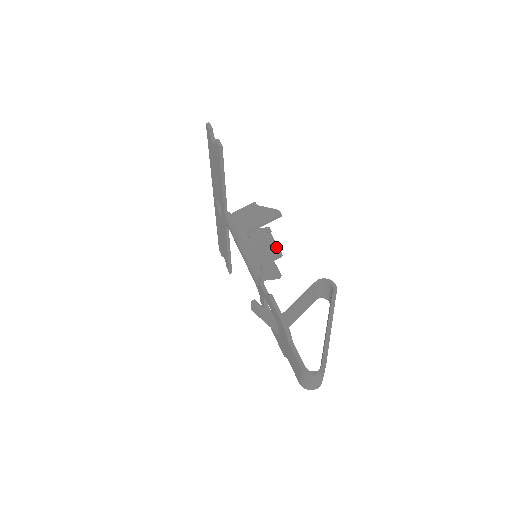
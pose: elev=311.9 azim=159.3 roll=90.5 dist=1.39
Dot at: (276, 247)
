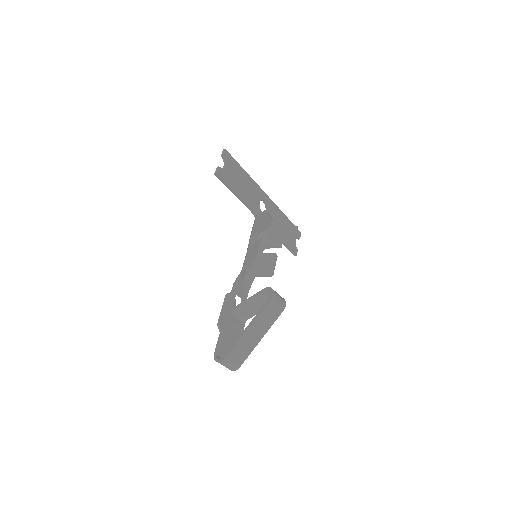
Dot at: (256, 253)
